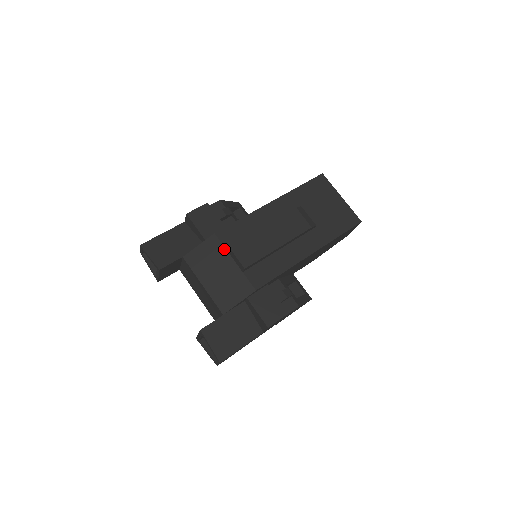
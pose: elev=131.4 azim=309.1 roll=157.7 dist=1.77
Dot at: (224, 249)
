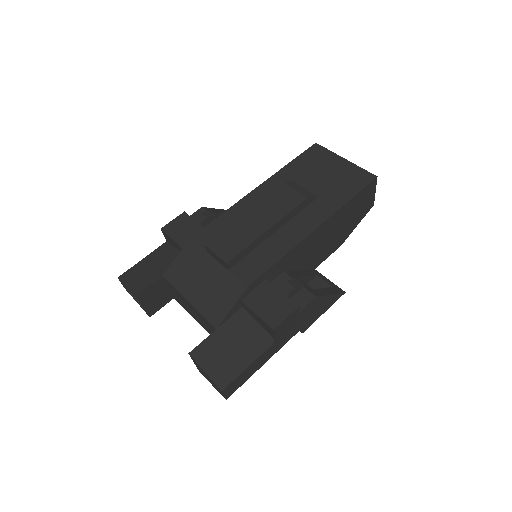
Dot at: (203, 251)
